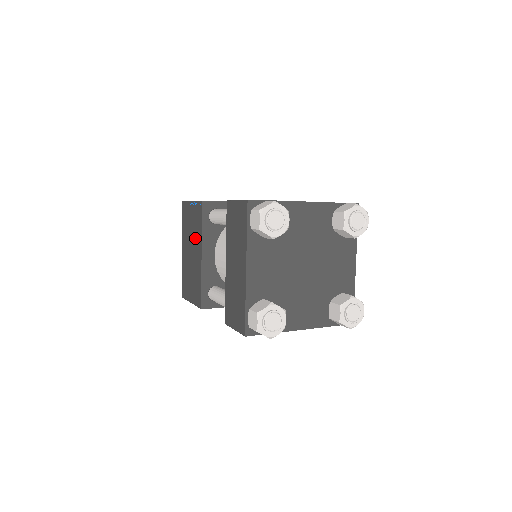
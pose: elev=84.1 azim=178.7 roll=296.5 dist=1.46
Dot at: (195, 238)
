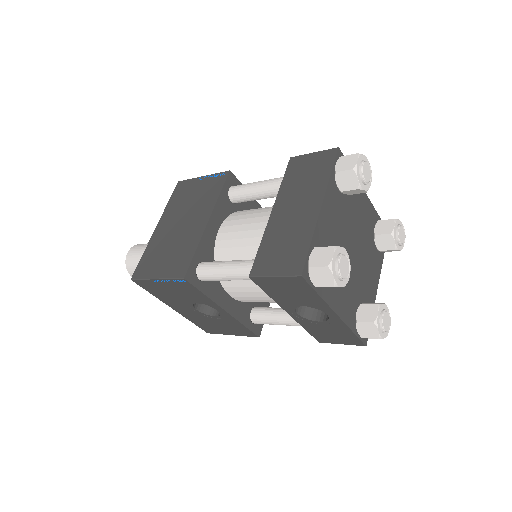
Dot at: (198, 207)
